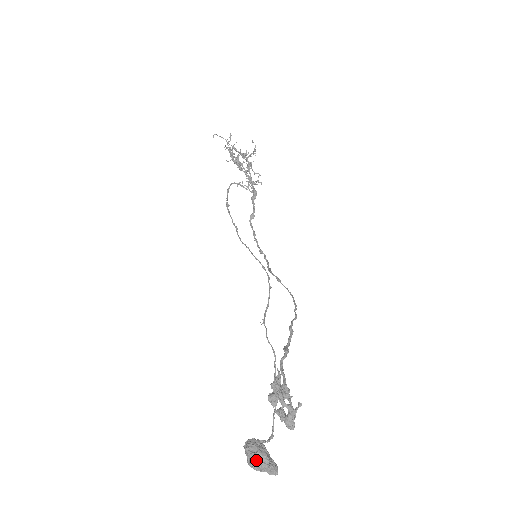
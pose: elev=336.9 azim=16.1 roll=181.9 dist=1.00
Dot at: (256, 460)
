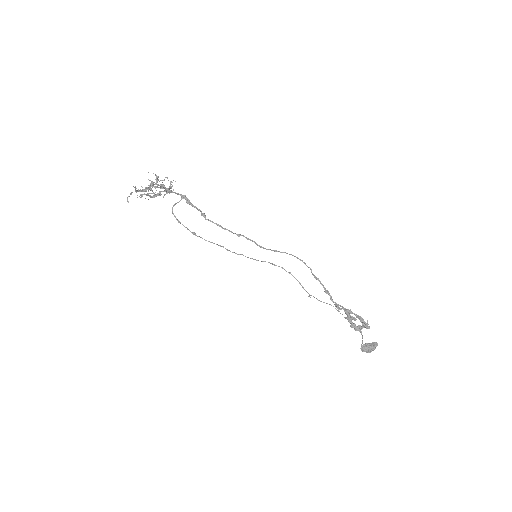
Dot at: (371, 351)
